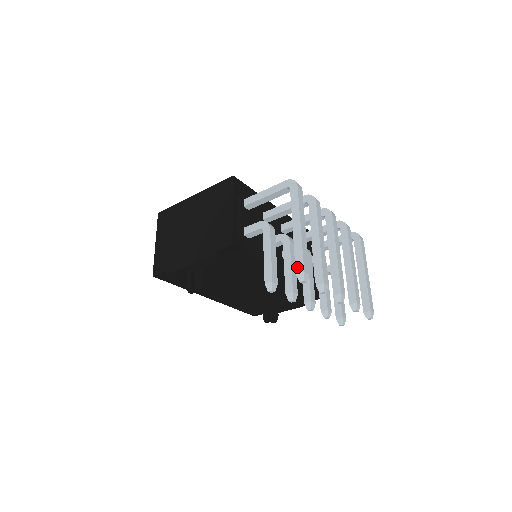
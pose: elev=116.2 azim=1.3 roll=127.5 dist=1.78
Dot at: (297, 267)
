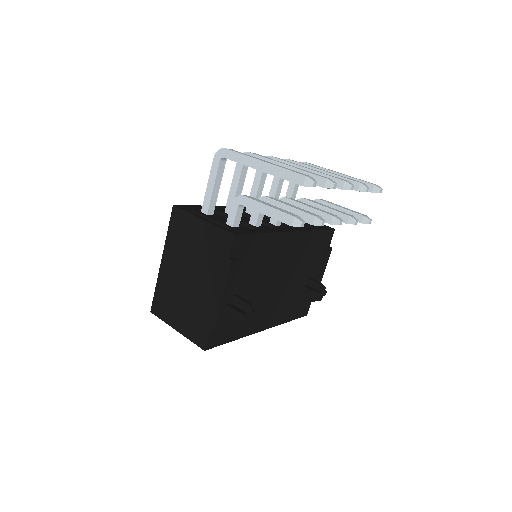
Dot at: (297, 182)
